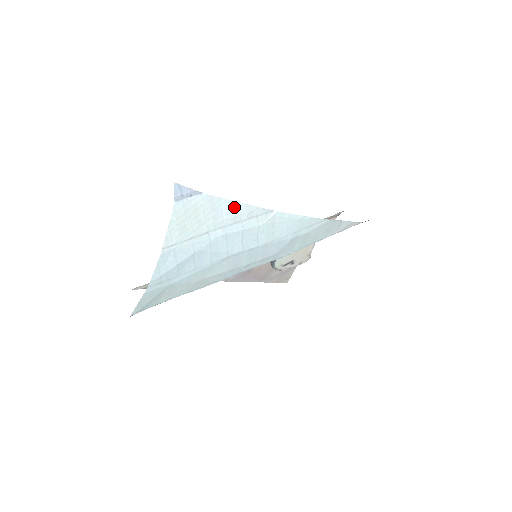
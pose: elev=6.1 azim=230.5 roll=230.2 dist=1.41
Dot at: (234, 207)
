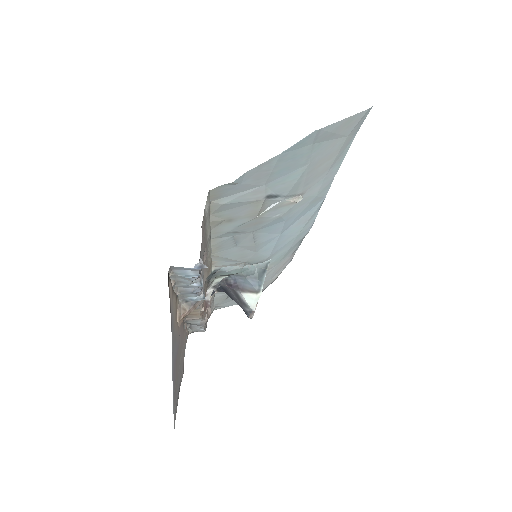
Dot at: occluded
